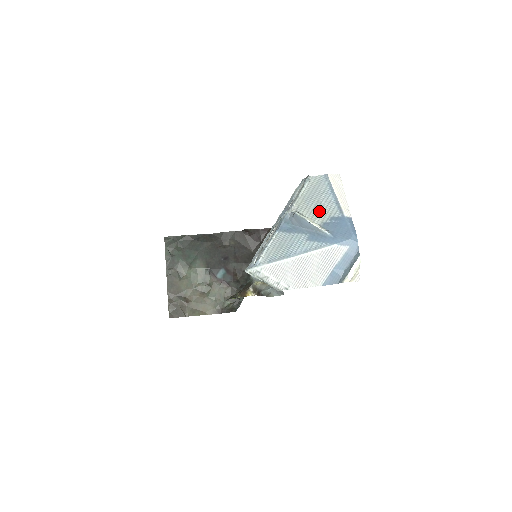
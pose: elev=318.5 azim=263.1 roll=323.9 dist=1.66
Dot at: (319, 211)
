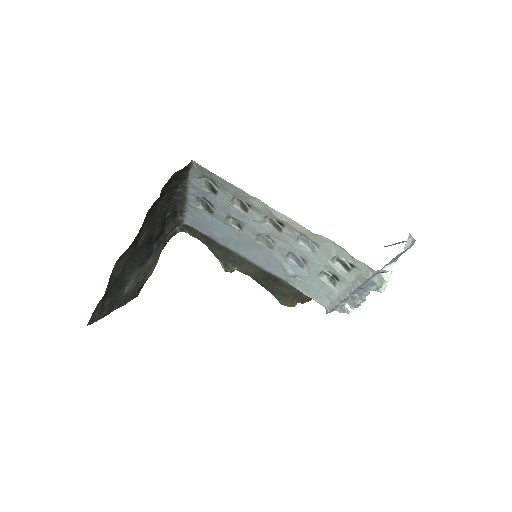
Dot at: occluded
